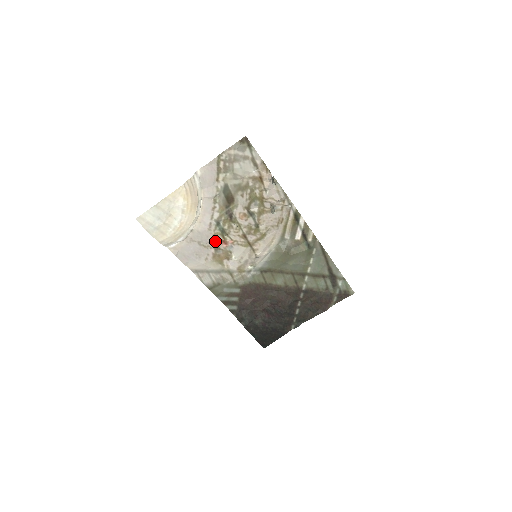
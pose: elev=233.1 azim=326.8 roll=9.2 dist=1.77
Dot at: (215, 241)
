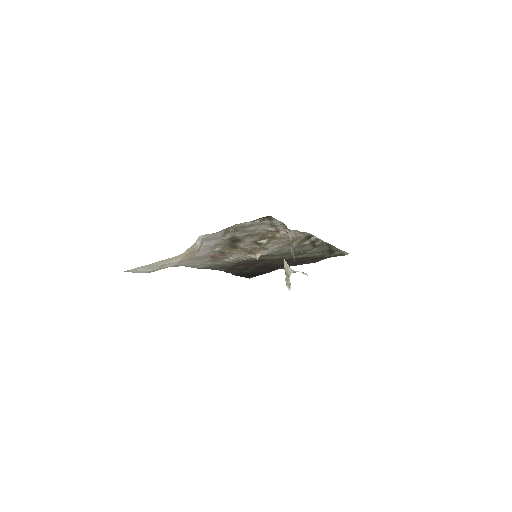
Dot at: (213, 255)
